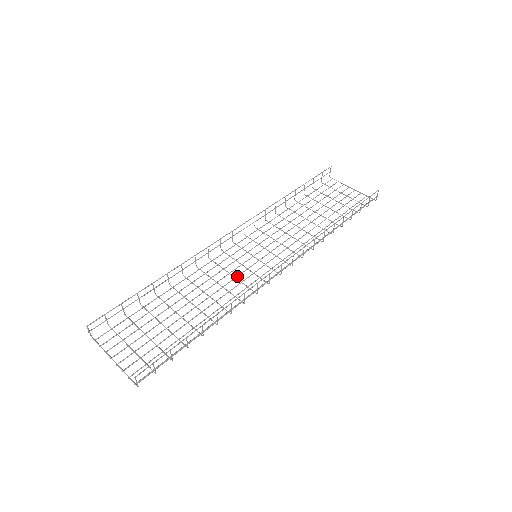
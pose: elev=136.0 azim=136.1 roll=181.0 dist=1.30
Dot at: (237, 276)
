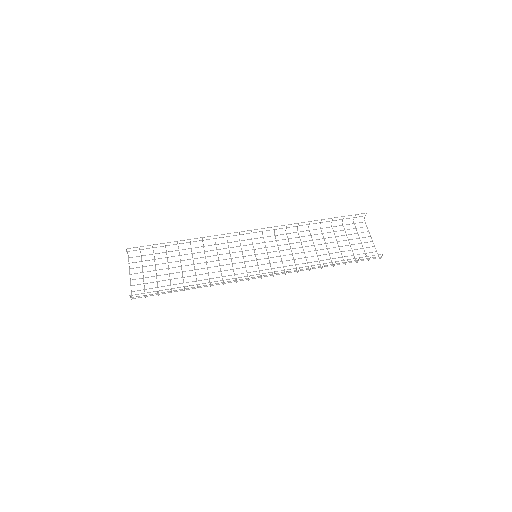
Dot at: (234, 263)
